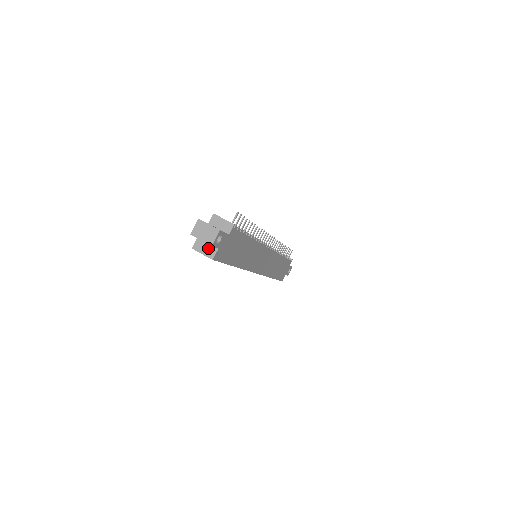
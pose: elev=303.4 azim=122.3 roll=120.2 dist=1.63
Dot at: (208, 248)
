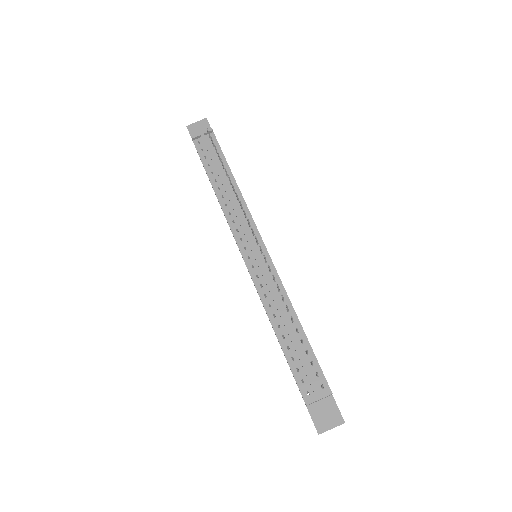
Dot at: occluded
